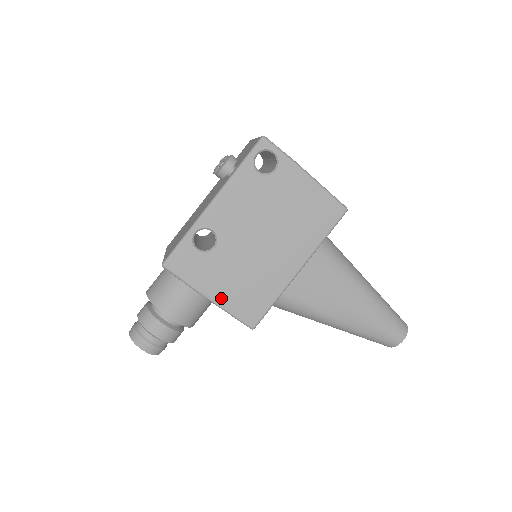
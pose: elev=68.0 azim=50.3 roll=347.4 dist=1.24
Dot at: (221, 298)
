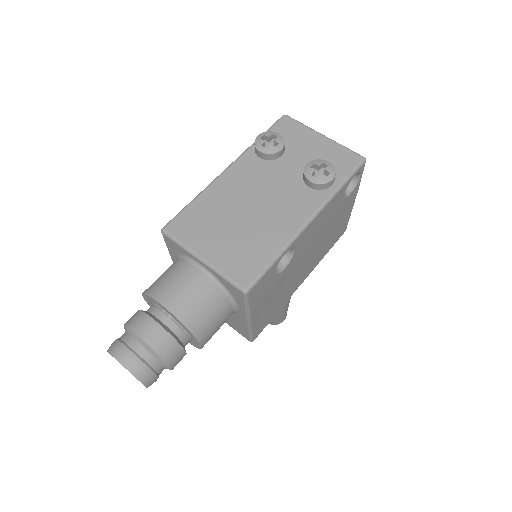
Dot at: (257, 318)
